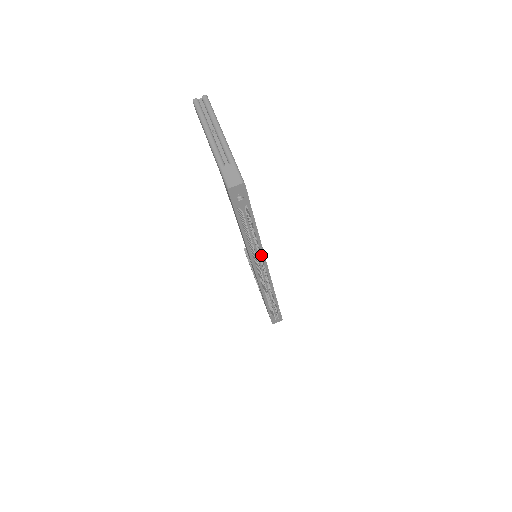
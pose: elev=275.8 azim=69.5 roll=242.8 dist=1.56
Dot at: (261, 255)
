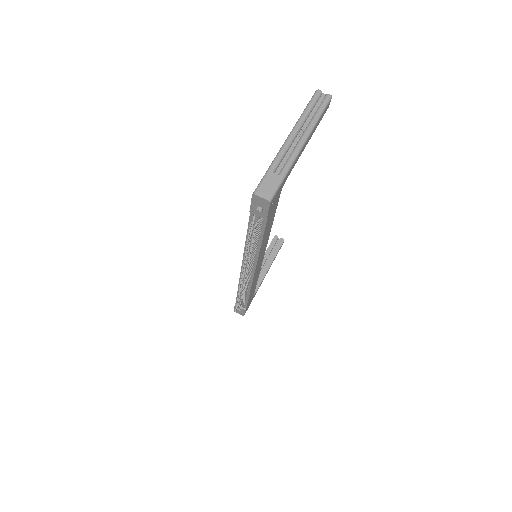
Dot at: (254, 261)
